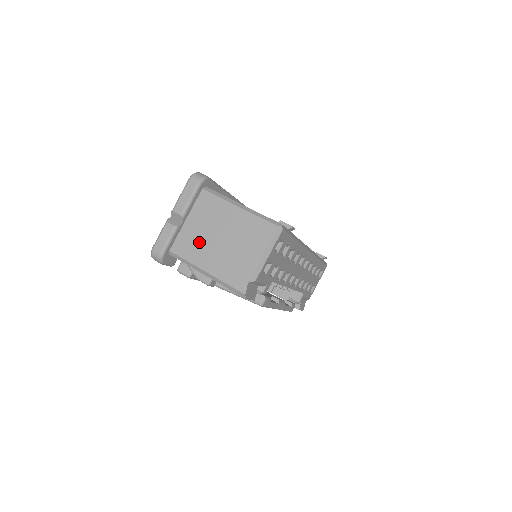
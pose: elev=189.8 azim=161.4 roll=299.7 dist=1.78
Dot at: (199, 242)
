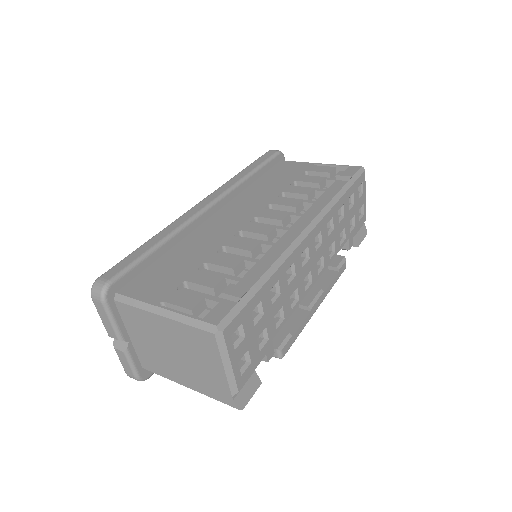
Dot at: (157, 358)
